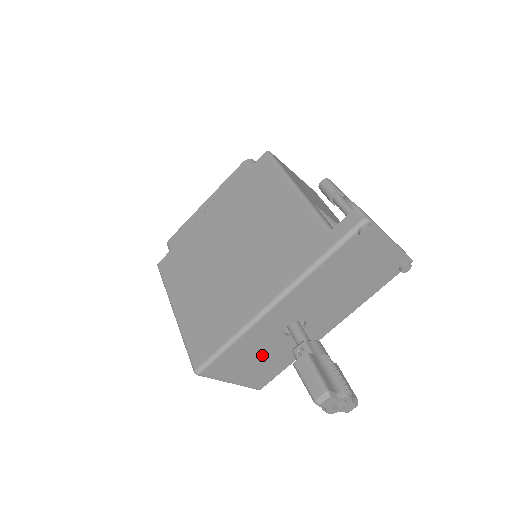
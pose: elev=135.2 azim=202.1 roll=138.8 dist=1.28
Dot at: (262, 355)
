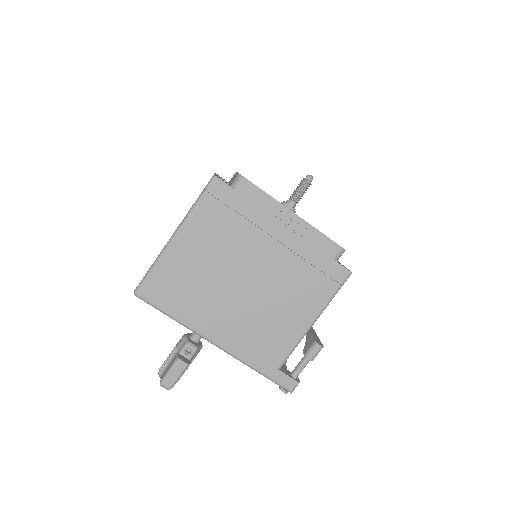
Dot at: occluded
